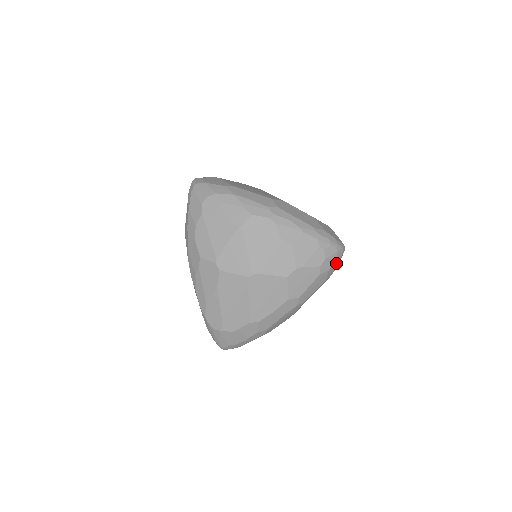
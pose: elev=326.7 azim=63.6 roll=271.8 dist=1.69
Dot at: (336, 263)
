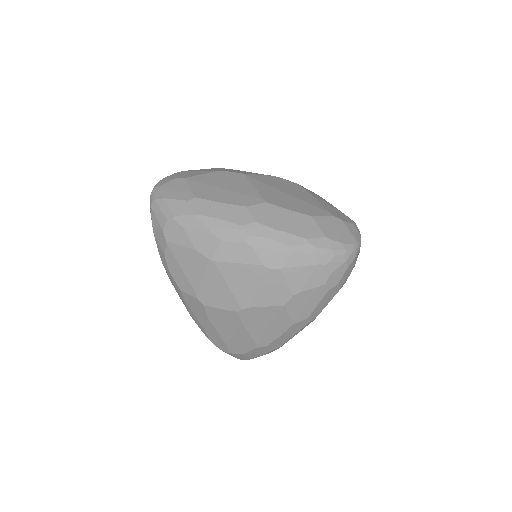
Dot at: (349, 269)
